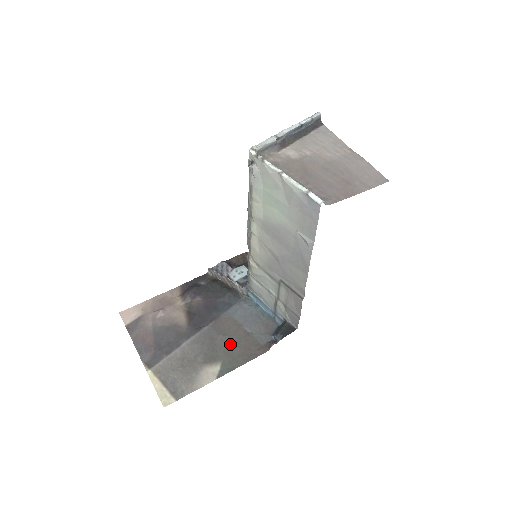
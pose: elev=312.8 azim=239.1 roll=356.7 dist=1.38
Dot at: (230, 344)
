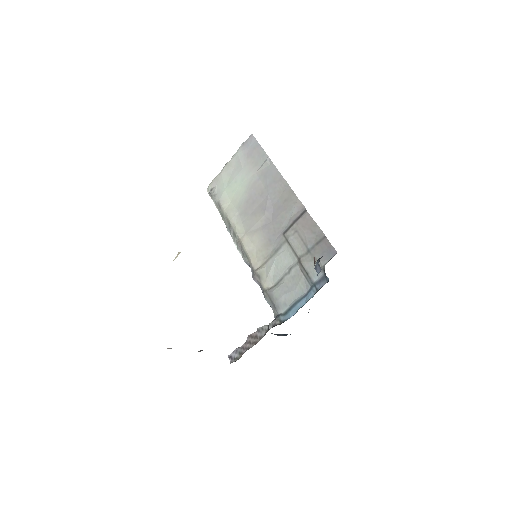
Dot at: occluded
